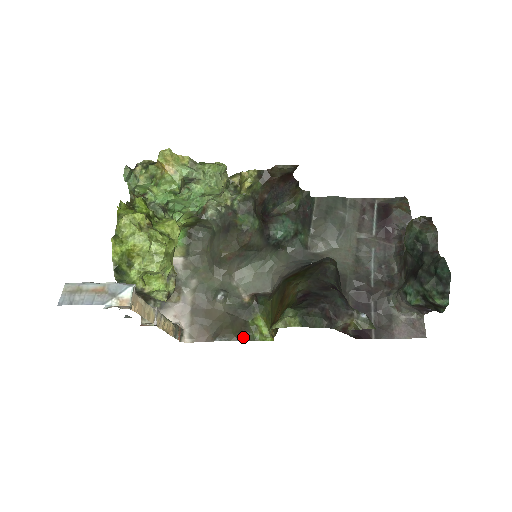
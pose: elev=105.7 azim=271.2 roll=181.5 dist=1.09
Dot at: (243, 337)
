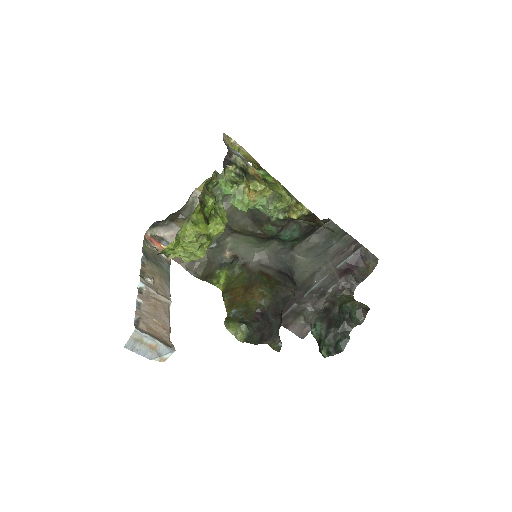
Dot at: (206, 278)
